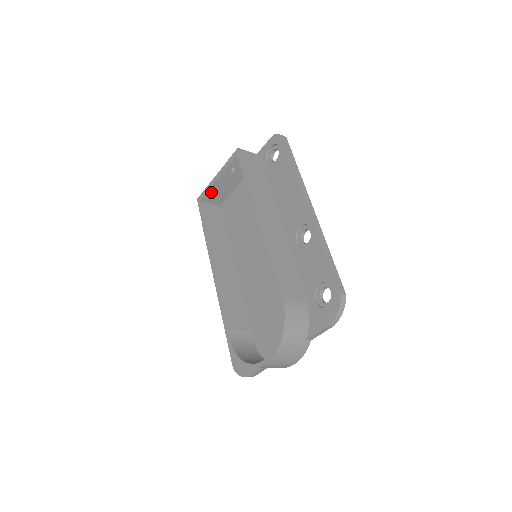
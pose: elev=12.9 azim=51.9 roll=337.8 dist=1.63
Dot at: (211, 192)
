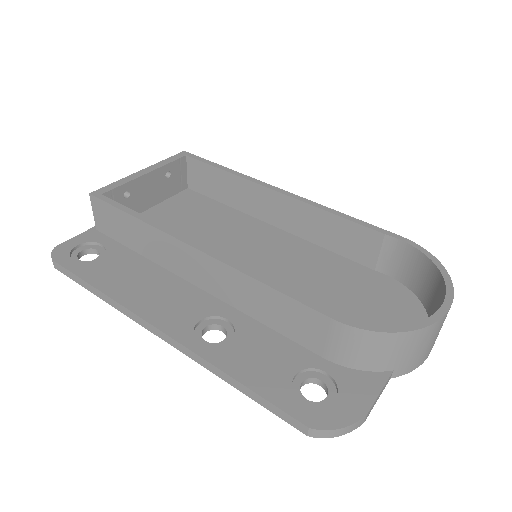
Dot at: (124, 190)
